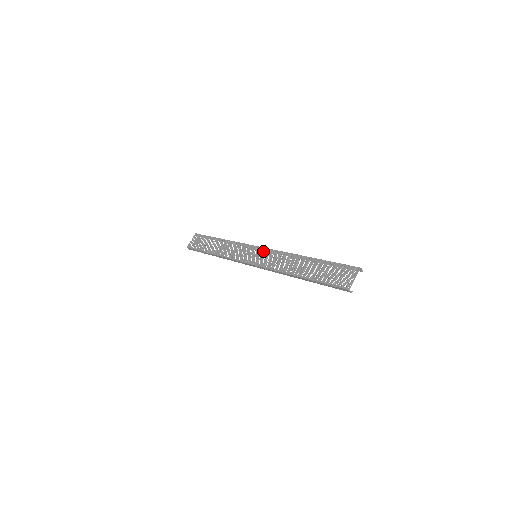
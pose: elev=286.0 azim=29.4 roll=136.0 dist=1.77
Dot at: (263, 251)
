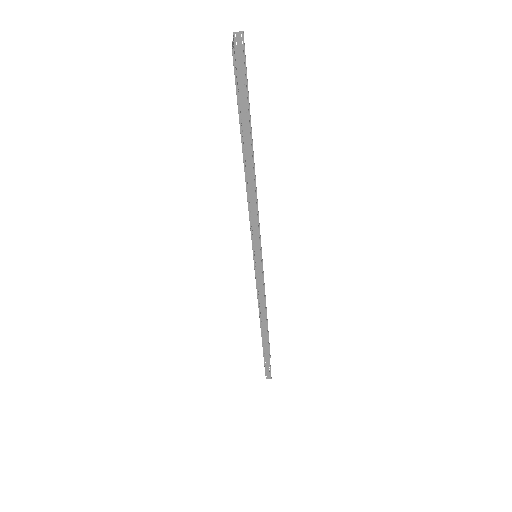
Dot at: occluded
